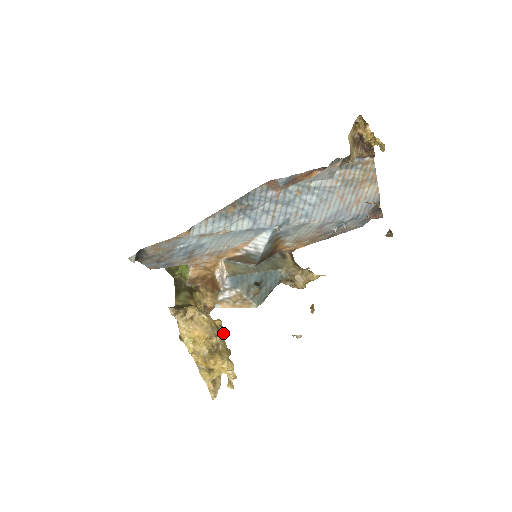
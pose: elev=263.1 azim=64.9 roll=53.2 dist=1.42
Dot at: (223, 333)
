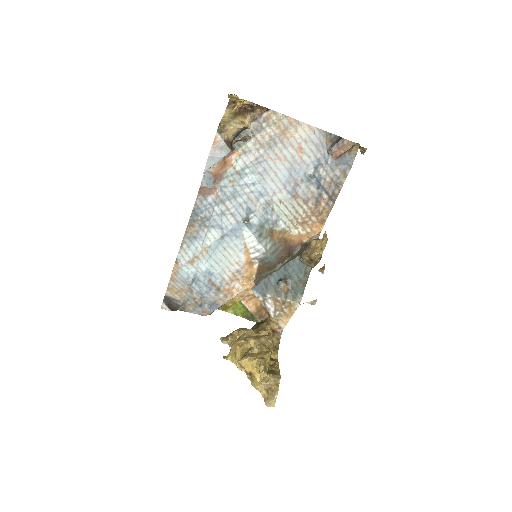
Dot at: (260, 338)
